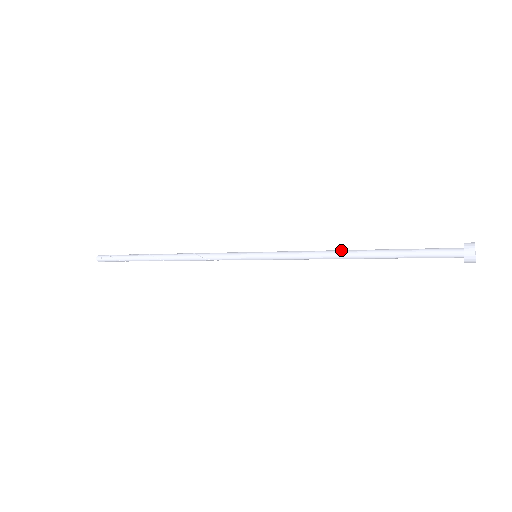
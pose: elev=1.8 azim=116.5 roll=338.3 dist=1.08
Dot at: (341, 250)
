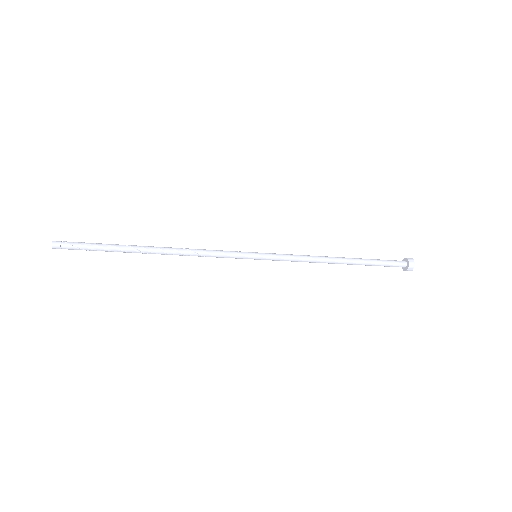
Dot at: (330, 258)
